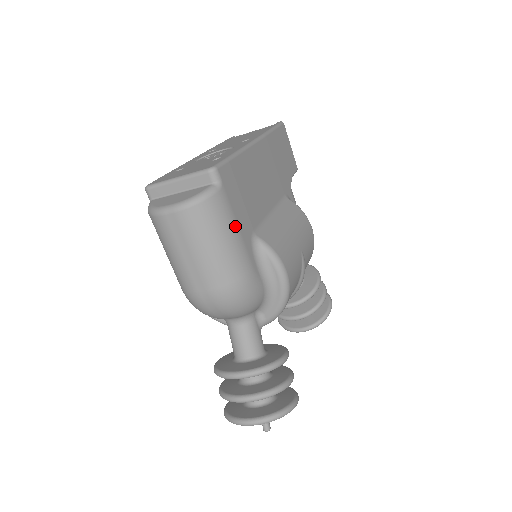
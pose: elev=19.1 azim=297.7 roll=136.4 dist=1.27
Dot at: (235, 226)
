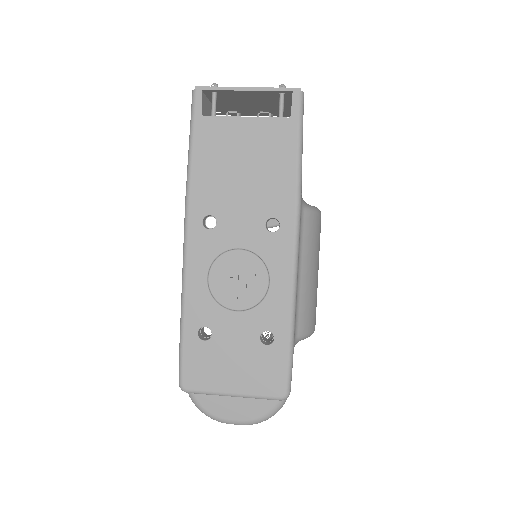
Dot at: occluded
